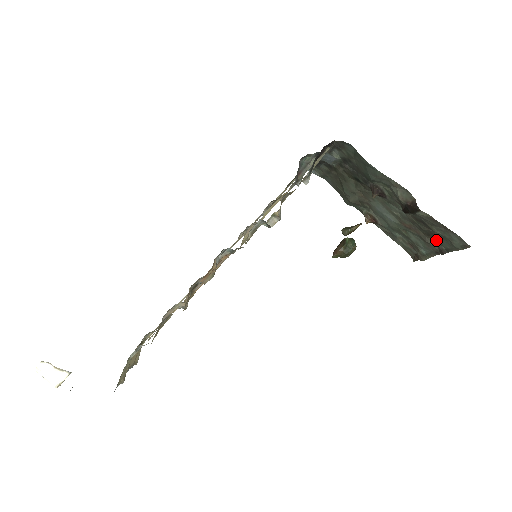
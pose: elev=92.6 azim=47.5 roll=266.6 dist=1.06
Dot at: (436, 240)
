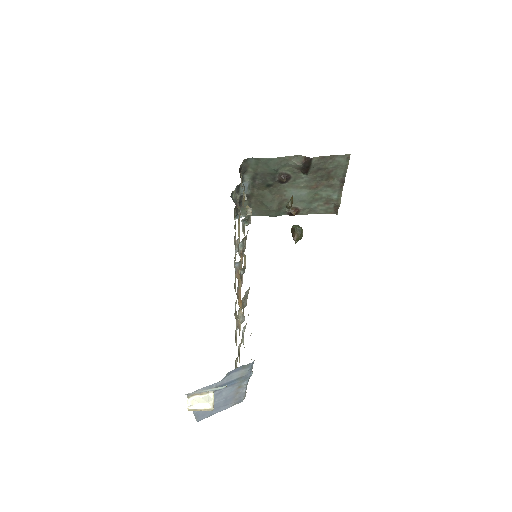
Dot at: (334, 177)
